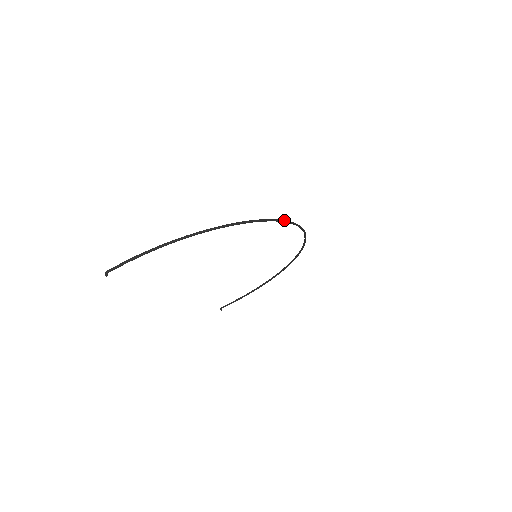
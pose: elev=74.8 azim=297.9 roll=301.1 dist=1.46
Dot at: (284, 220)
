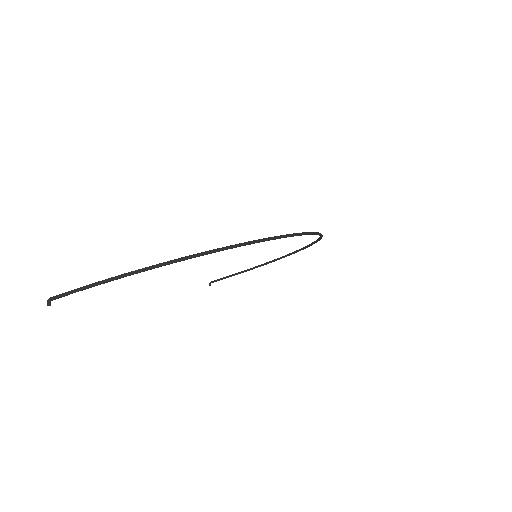
Dot at: (298, 233)
